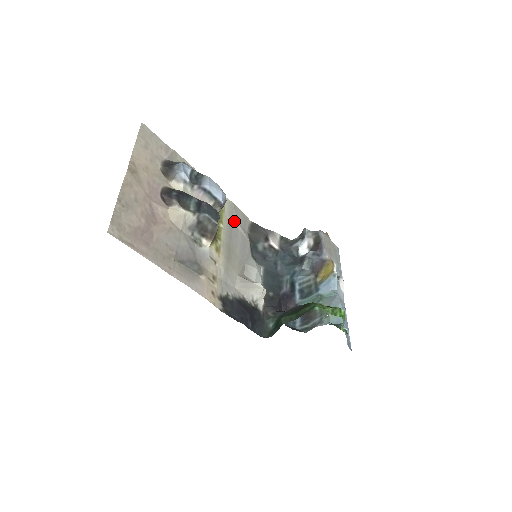
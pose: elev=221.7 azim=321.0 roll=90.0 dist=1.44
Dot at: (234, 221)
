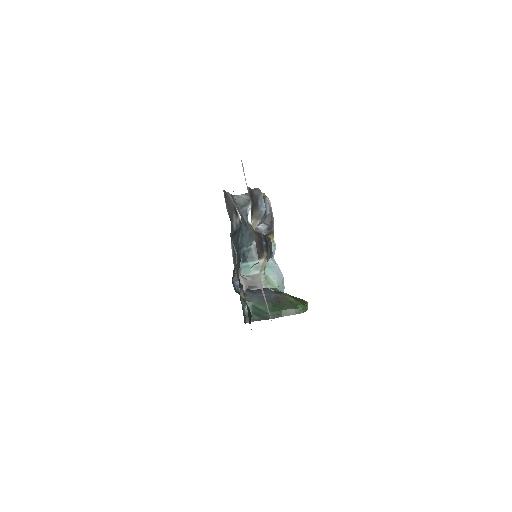
Dot at: occluded
